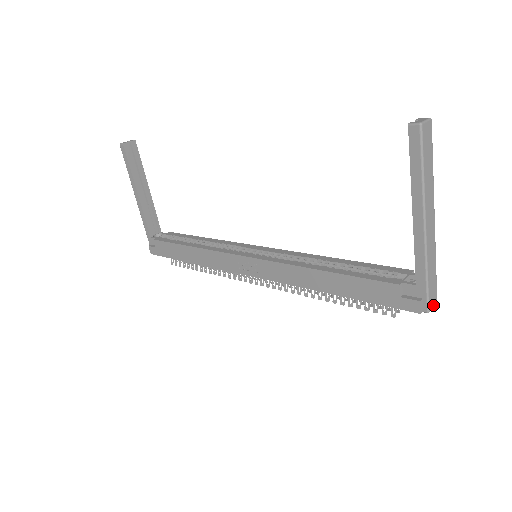
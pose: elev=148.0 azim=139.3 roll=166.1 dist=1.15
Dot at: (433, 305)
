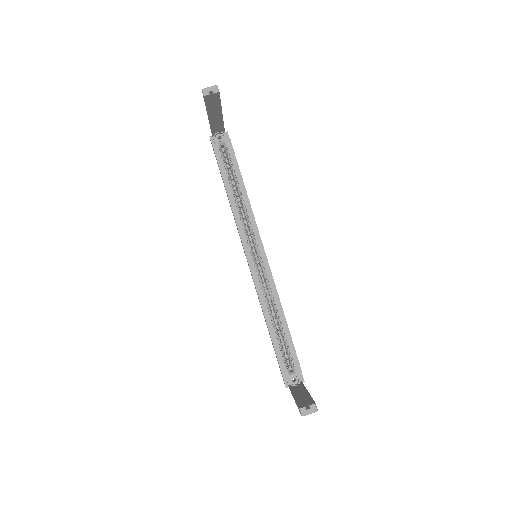
Dot at: occluded
